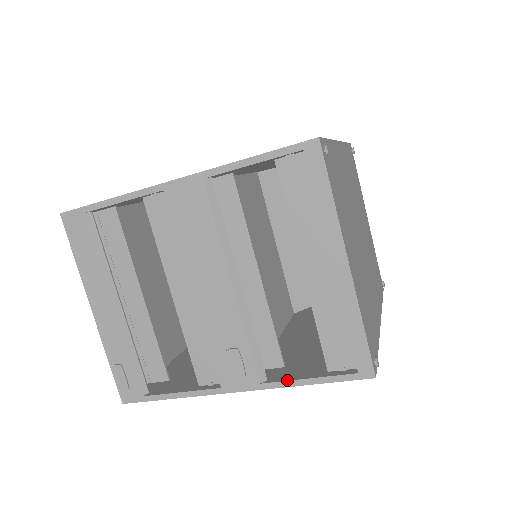
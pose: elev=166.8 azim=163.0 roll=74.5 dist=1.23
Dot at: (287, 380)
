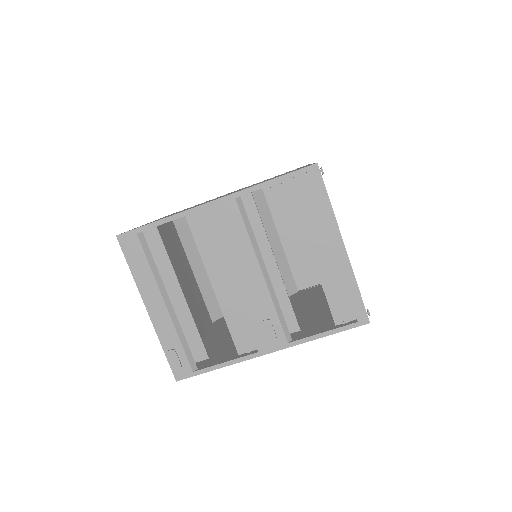
Dot at: (308, 336)
